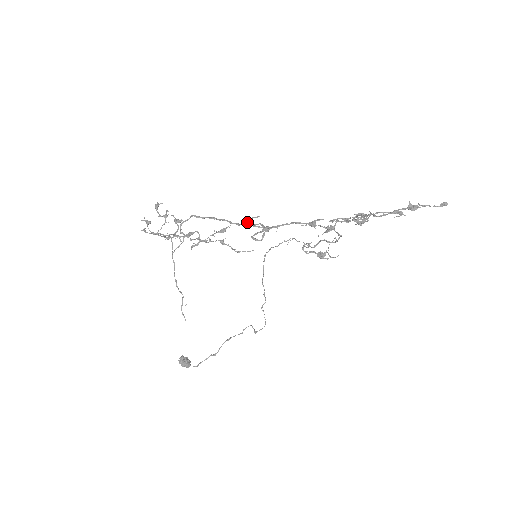
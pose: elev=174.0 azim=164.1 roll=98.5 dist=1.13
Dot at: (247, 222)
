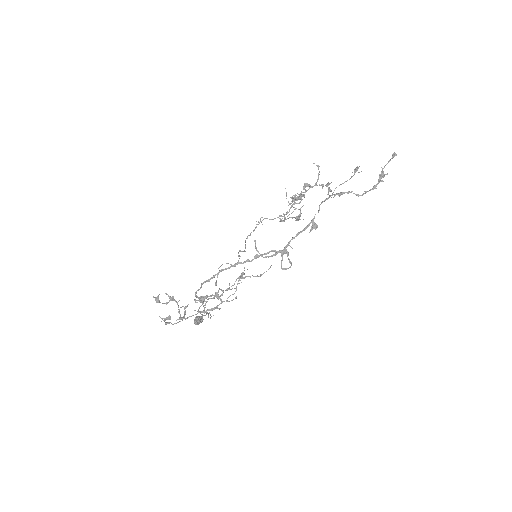
Dot at: (258, 256)
